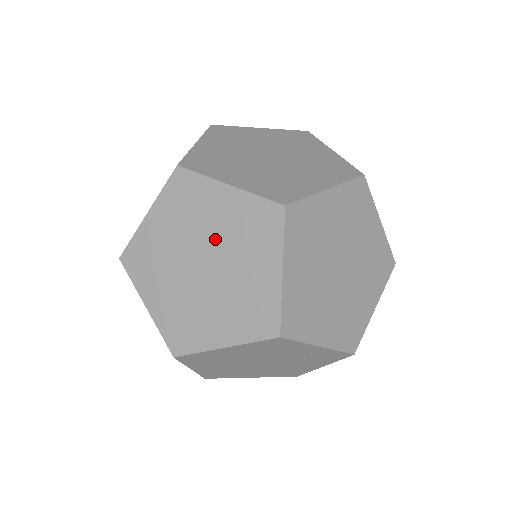
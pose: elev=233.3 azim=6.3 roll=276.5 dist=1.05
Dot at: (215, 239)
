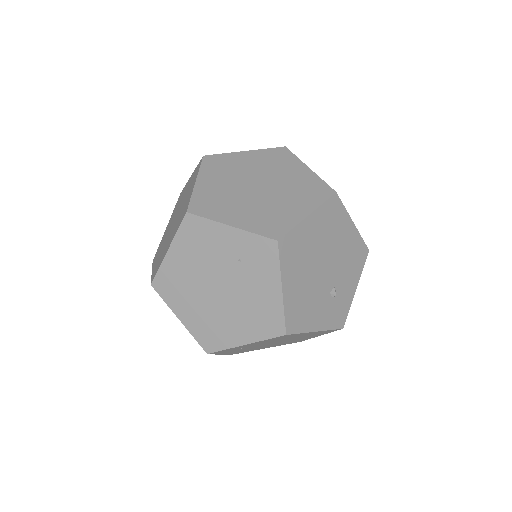
Dot at: (181, 203)
